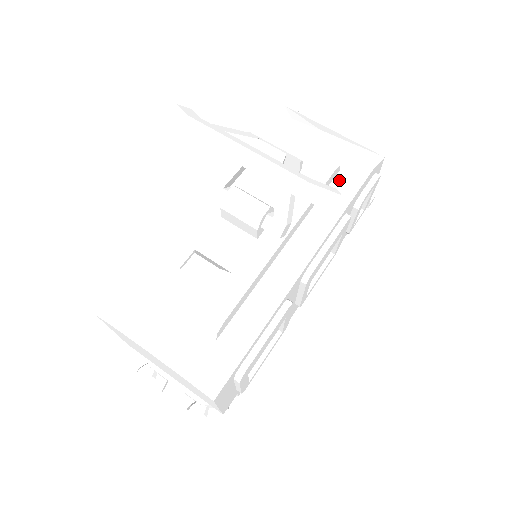
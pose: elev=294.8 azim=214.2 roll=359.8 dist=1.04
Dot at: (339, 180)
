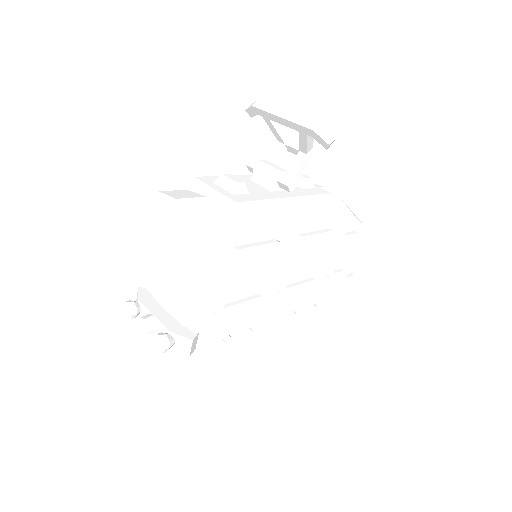
Dot at: (331, 206)
